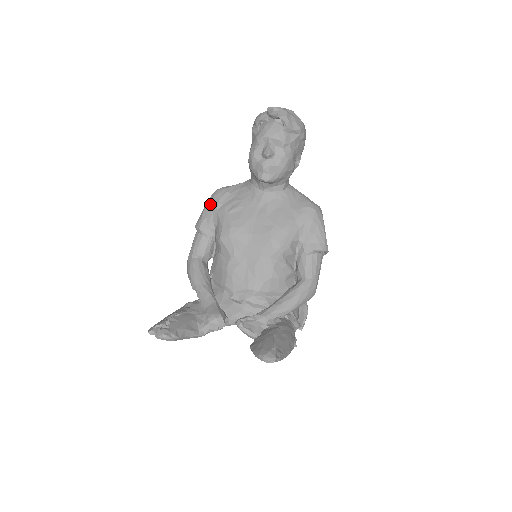
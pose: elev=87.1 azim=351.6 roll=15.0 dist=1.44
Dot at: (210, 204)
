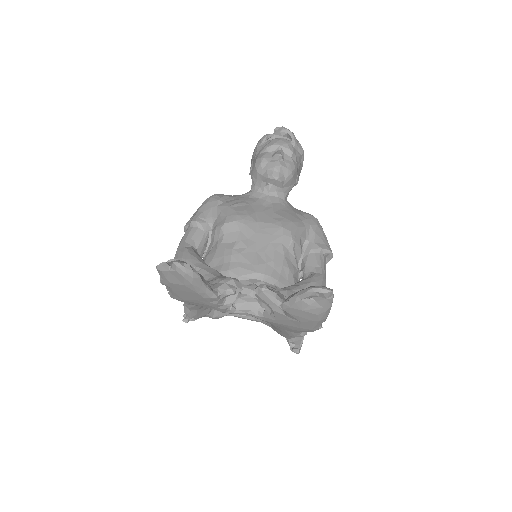
Dot at: (208, 202)
